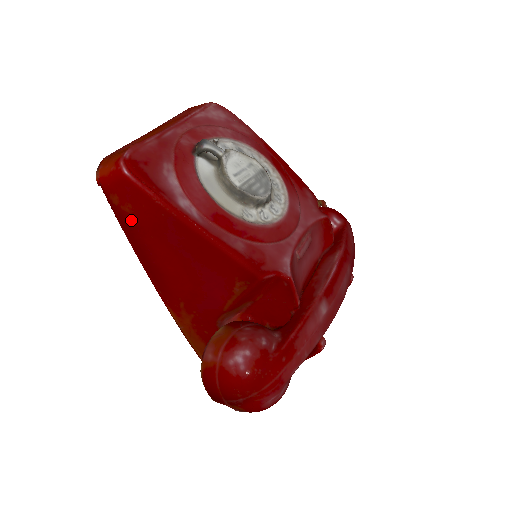
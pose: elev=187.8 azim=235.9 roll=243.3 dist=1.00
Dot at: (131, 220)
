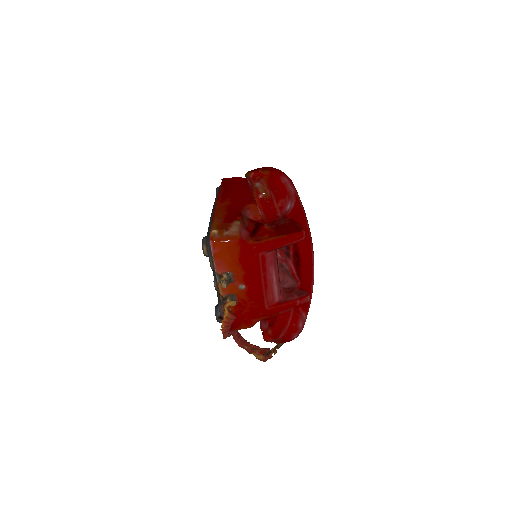
Dot at: (230, 182)
